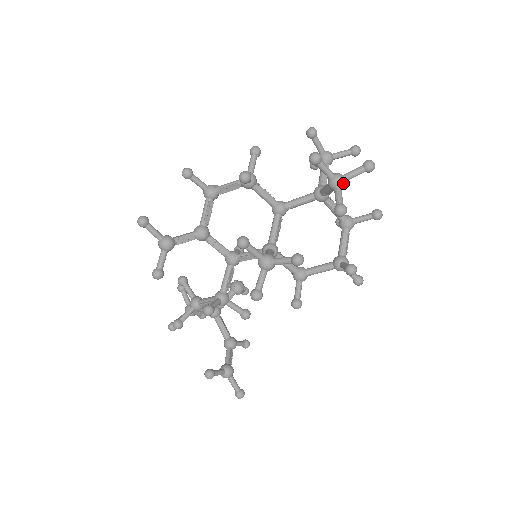
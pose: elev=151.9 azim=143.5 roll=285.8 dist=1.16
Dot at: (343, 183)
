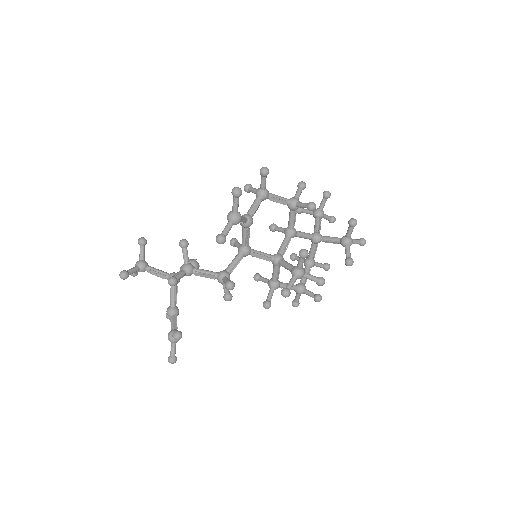
Dot at: occluded
